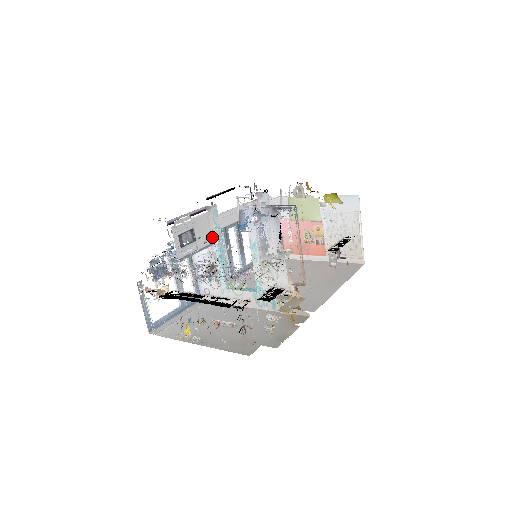
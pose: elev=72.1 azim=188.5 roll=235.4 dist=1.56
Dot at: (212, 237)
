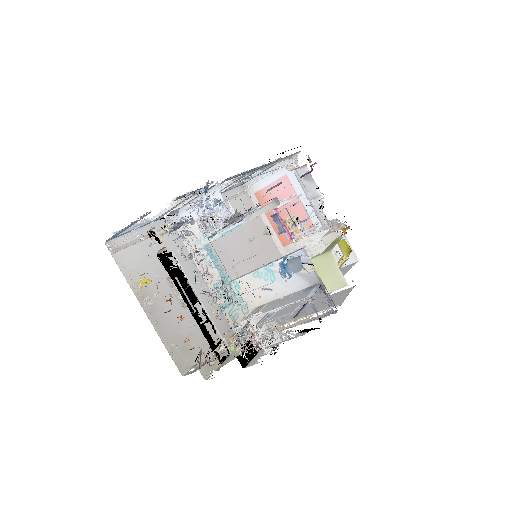
Dot at: (247, 217)
